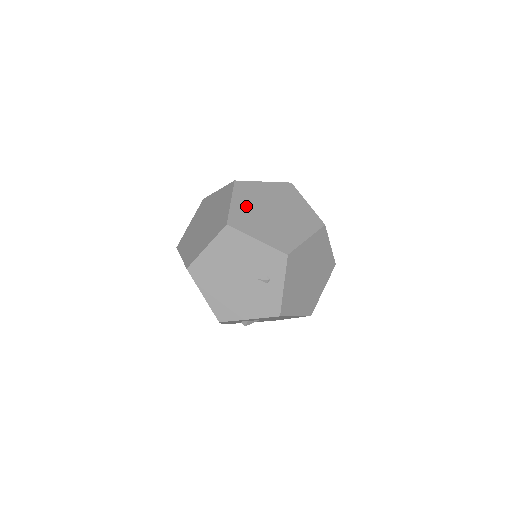
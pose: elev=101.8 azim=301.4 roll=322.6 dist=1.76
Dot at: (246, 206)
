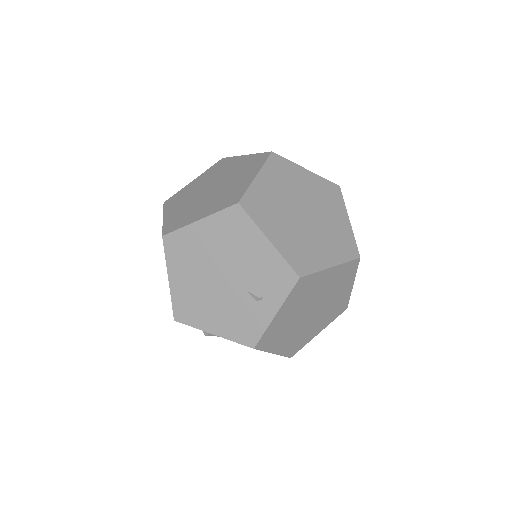
Dot at: (273, 190)
